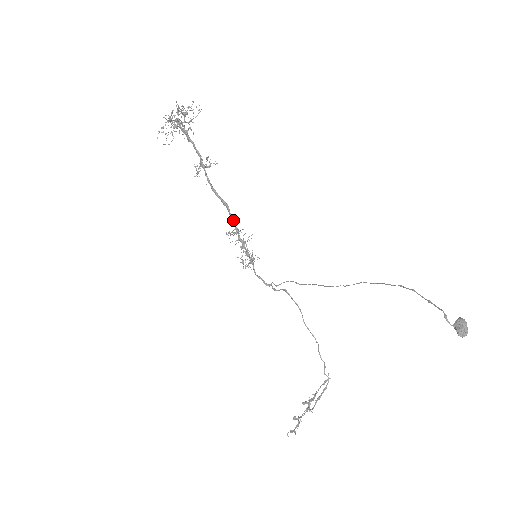
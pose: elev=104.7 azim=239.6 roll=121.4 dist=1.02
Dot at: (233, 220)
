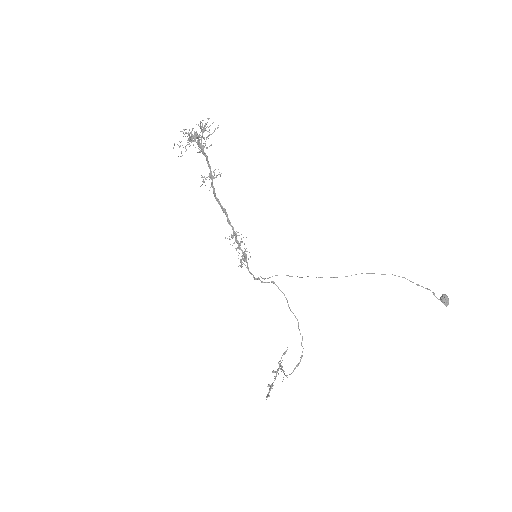
Dot at: (231, 225)
